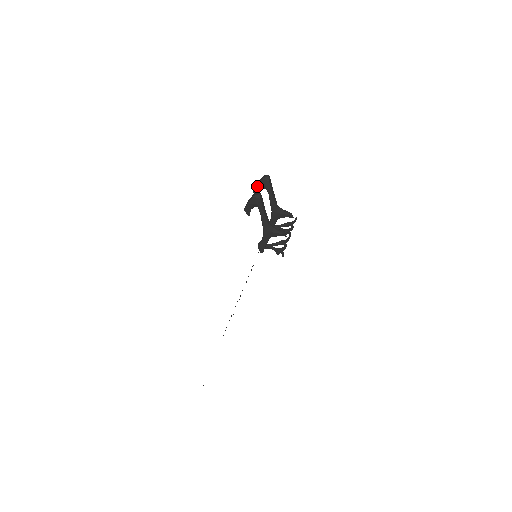
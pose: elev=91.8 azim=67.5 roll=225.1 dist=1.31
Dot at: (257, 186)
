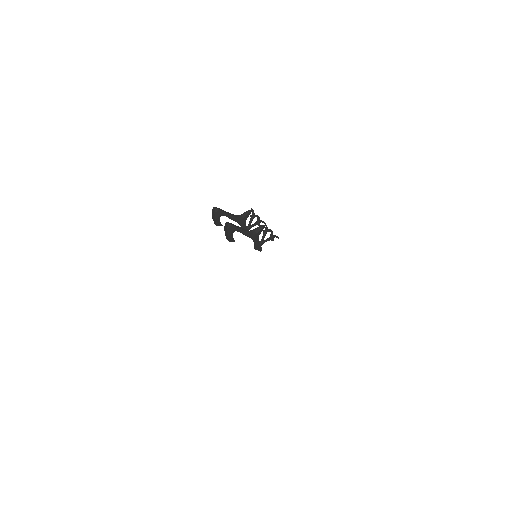
Dot at: (215, 220)
